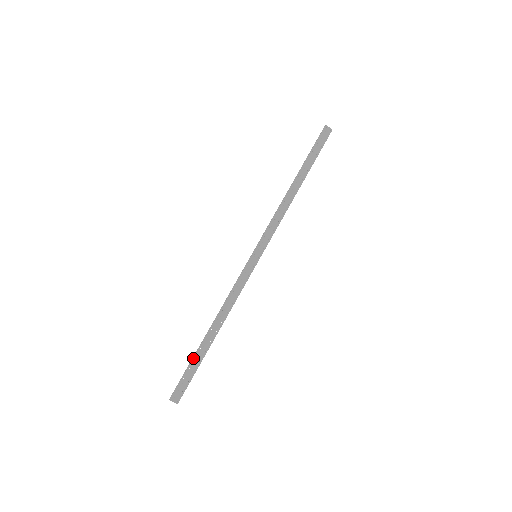
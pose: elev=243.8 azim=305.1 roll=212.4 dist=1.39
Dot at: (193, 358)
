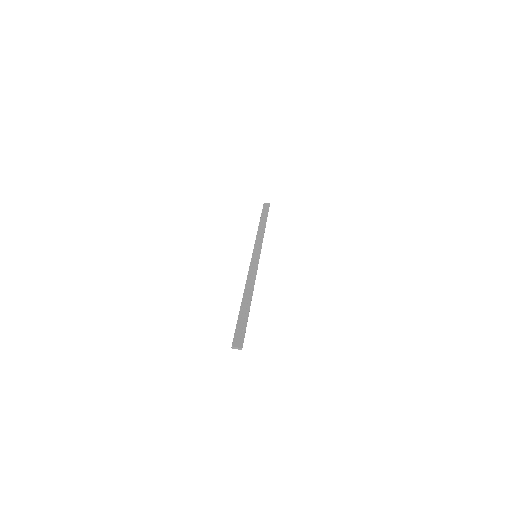
Dot at: (238, 315)
